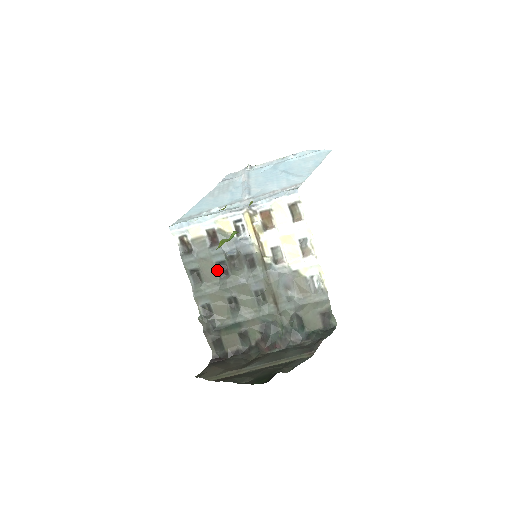
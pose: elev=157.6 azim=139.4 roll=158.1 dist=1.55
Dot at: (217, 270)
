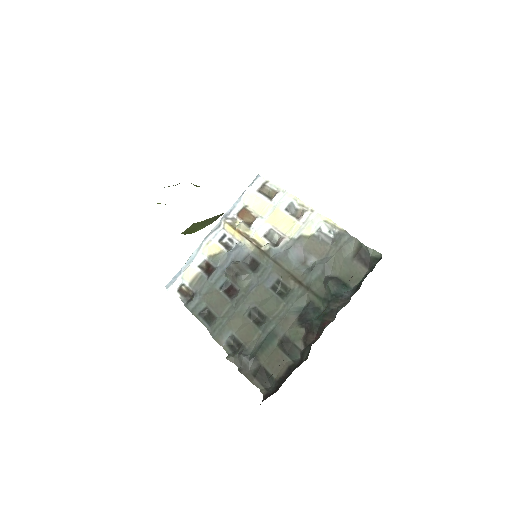
Dot at: (224, 295)
